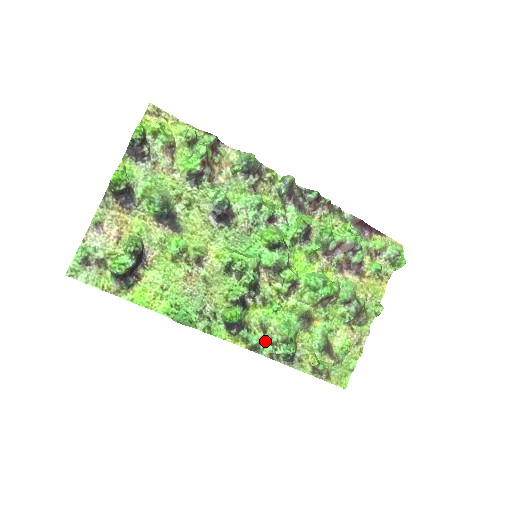
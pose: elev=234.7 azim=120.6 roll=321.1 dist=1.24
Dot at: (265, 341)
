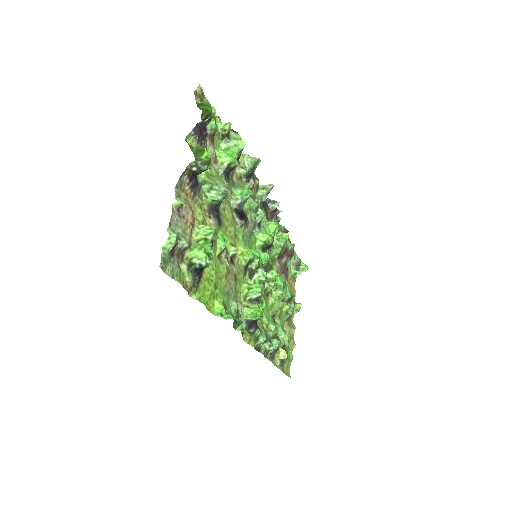
Dot at: occluded
